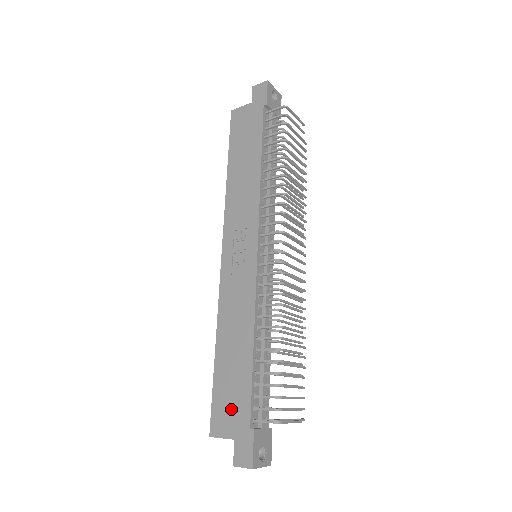
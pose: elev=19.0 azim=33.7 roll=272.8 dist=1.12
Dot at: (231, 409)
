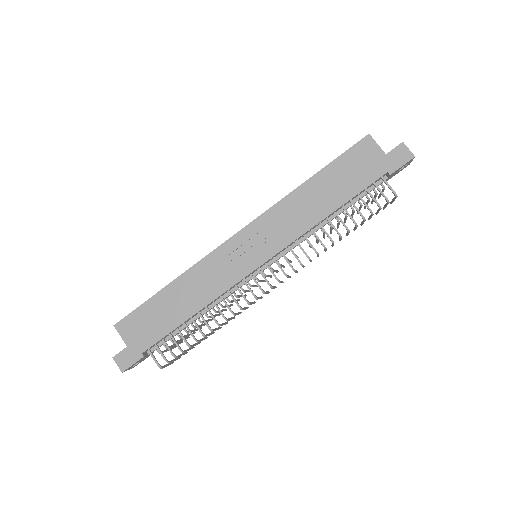
Dot at: (142, 330)
